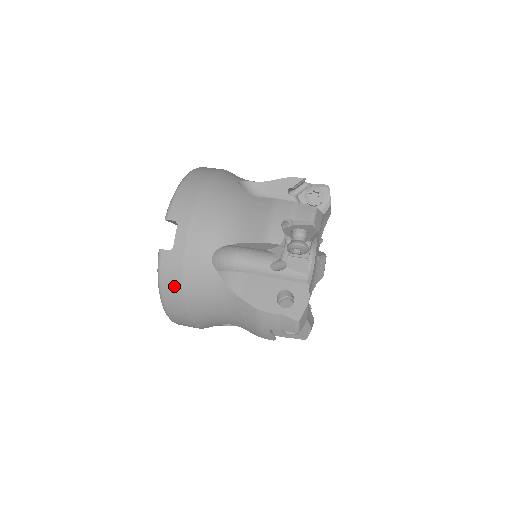
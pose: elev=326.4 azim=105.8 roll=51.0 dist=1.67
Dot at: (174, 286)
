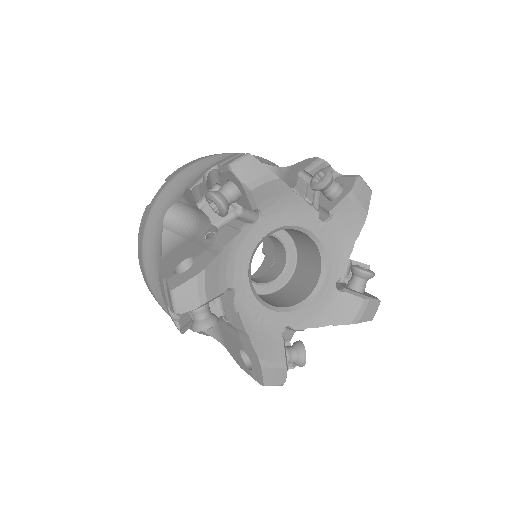
Dot at: (140, 243)
